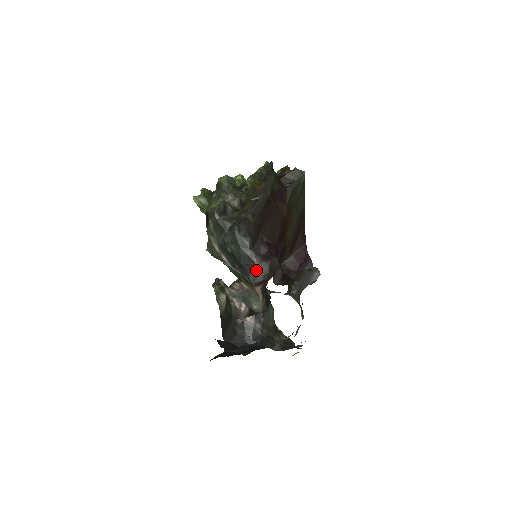
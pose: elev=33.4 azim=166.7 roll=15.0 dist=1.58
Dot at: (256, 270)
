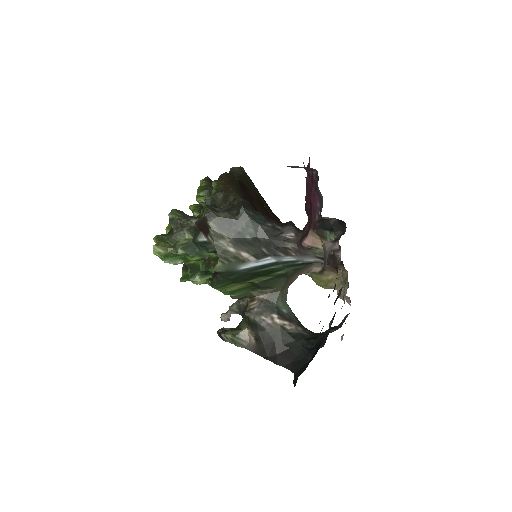
Dot at: (287, 235)
